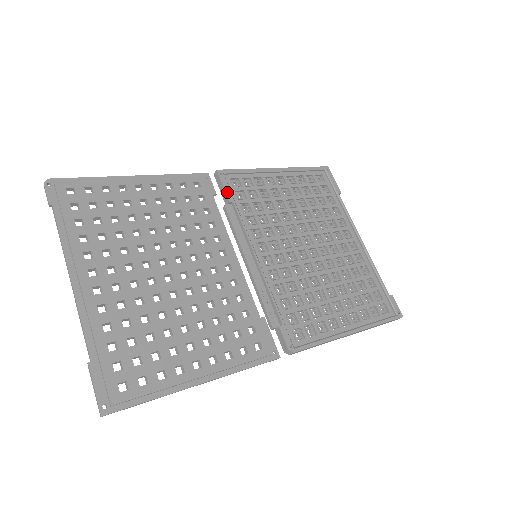
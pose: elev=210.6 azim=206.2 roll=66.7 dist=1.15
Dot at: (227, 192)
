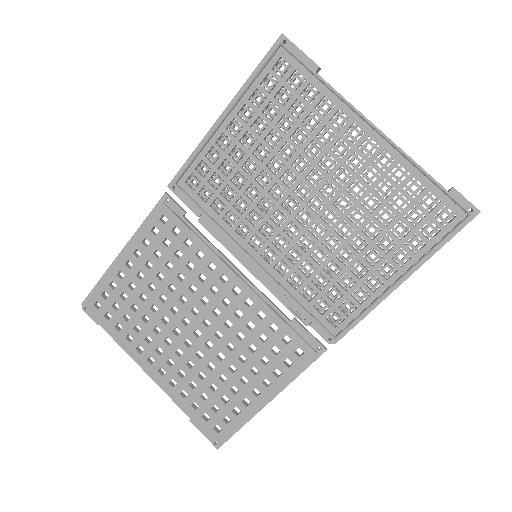
Dot at: (190, 206)
